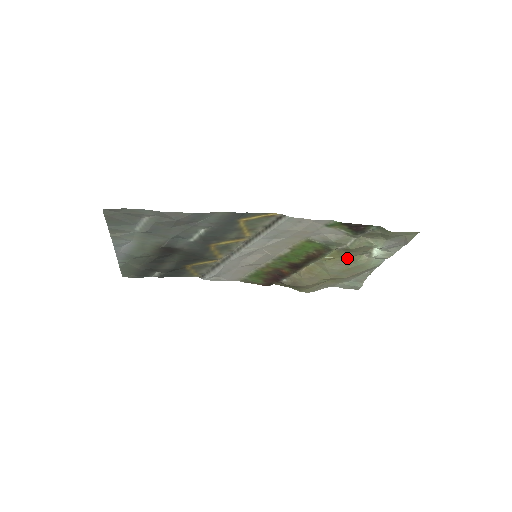
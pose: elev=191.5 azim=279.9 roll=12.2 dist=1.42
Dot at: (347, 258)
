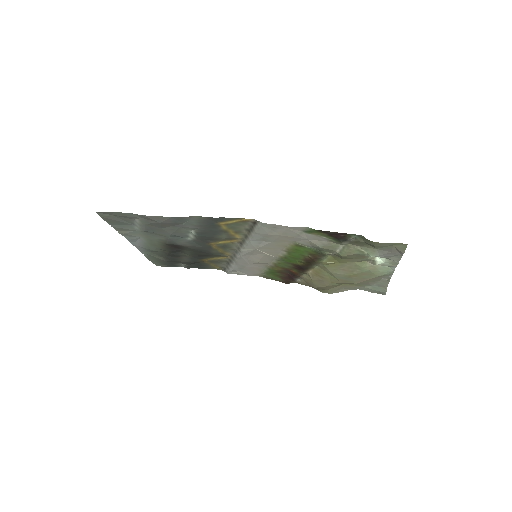
Dot at: (348, 264)
